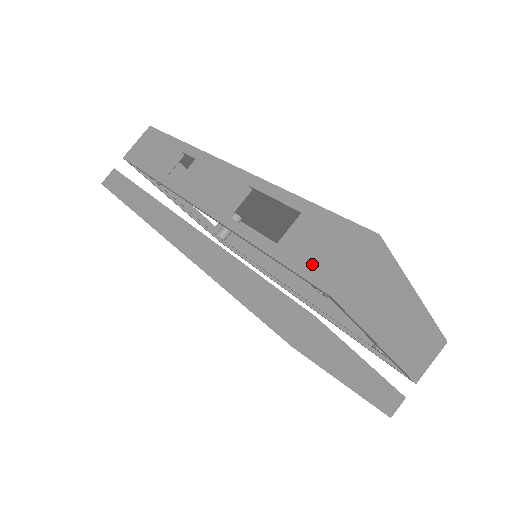
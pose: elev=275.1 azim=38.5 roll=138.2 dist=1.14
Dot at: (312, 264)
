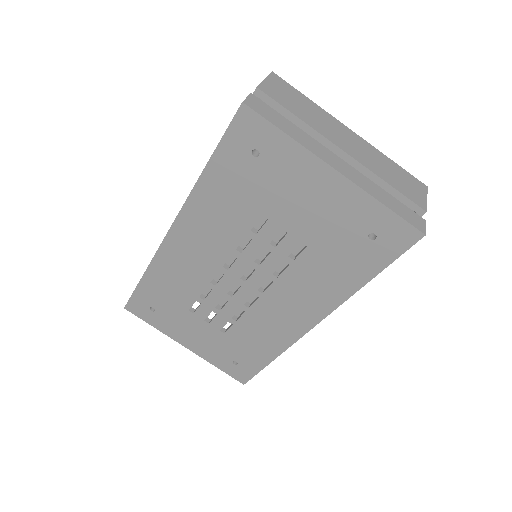
Dot at: occluded
